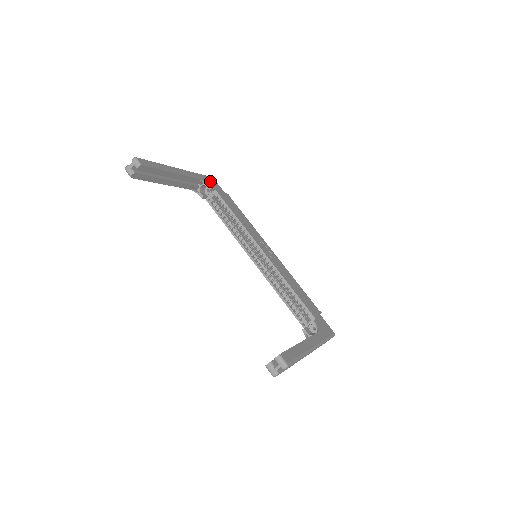
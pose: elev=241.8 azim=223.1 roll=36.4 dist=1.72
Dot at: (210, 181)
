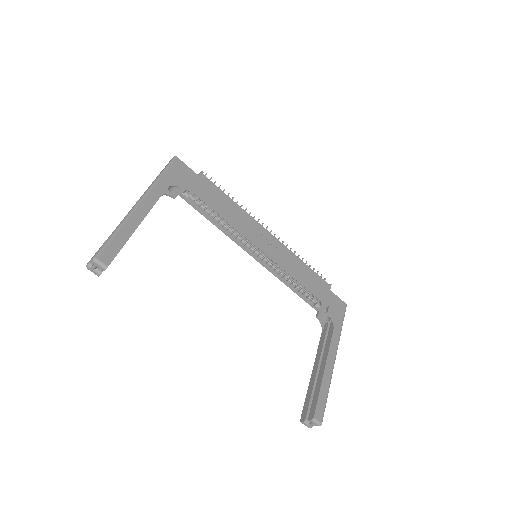
Dot at: (177, 173)
